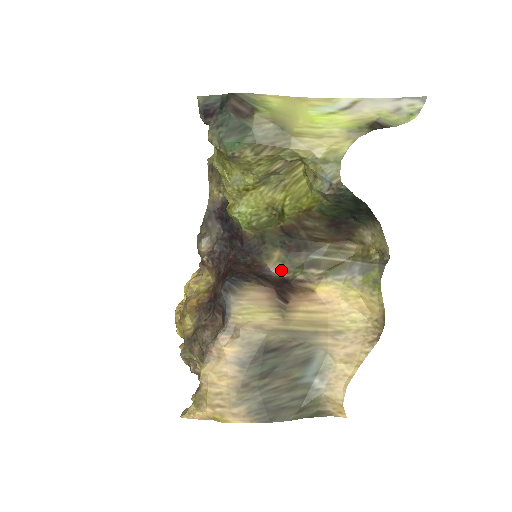
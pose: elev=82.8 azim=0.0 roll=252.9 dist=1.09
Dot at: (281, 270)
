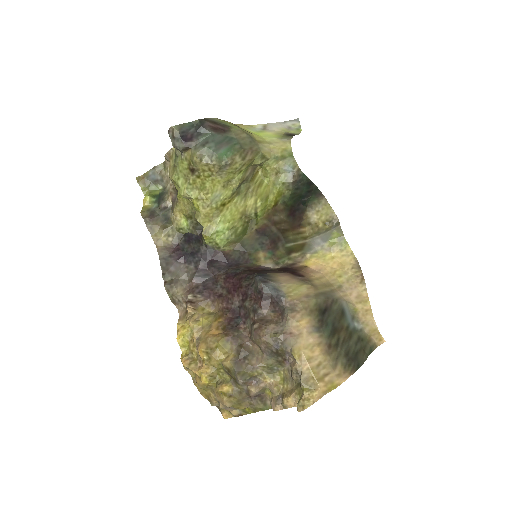
Dot at: (274, 264)
